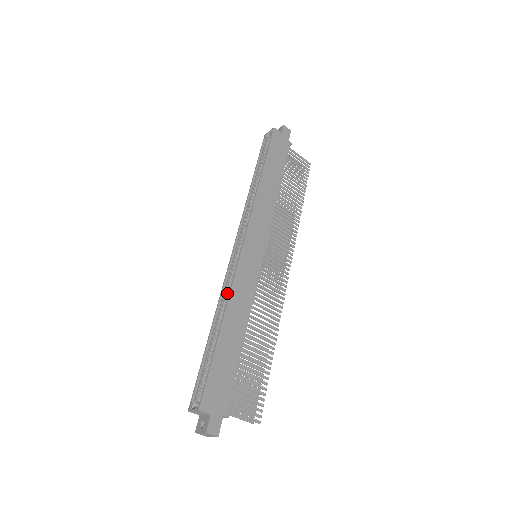
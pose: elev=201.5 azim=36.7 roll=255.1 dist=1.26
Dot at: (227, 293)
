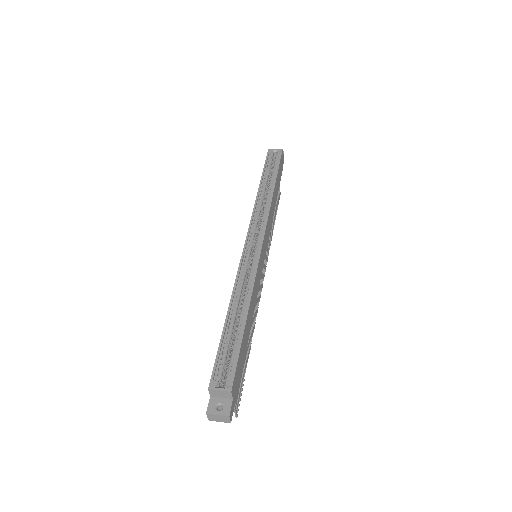
Dot at: (243, 281)
